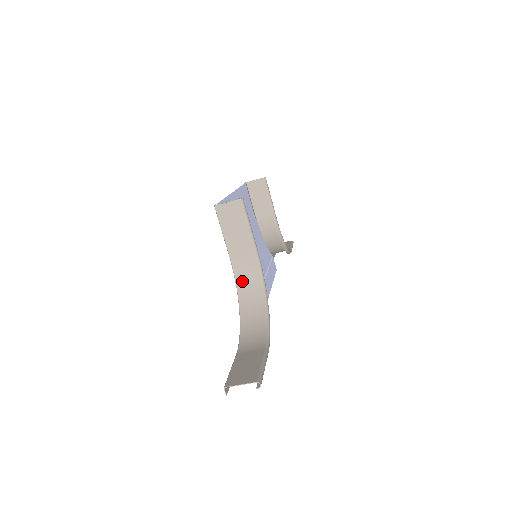
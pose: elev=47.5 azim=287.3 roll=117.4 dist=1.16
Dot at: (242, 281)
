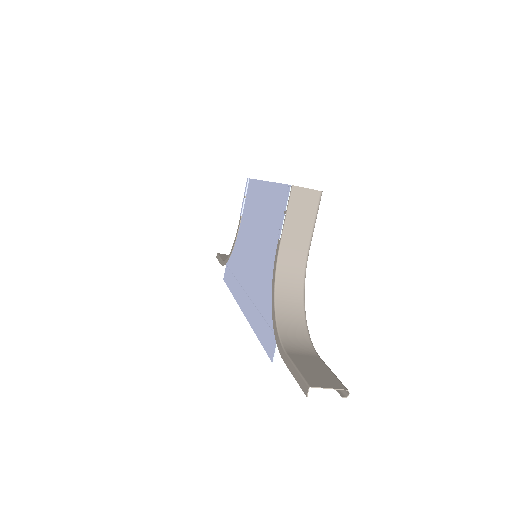
Dot at: (283, 276)
